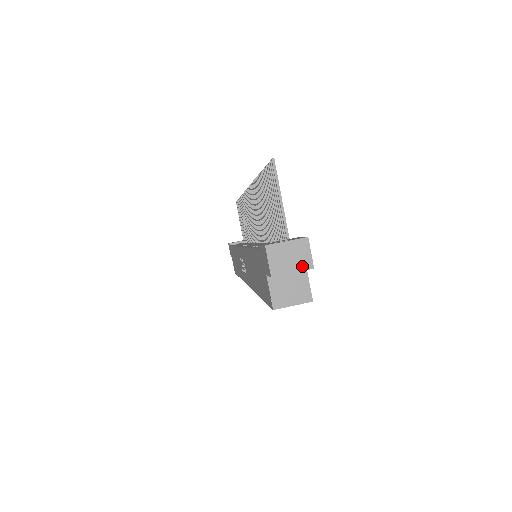
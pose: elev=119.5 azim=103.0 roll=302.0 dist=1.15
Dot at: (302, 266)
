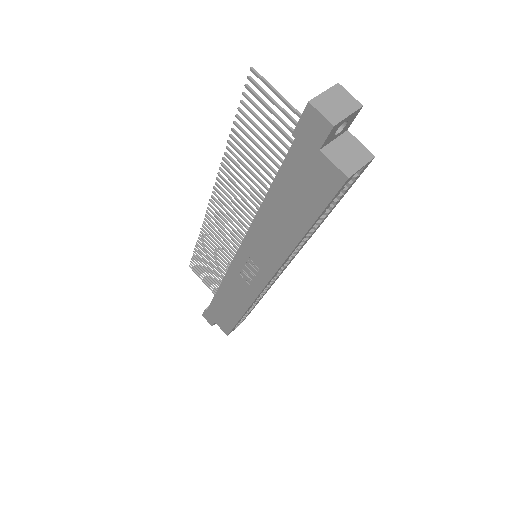
Dot at: (352, 107)
